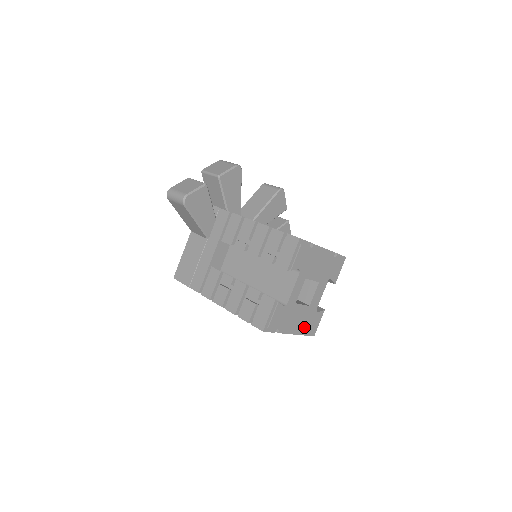
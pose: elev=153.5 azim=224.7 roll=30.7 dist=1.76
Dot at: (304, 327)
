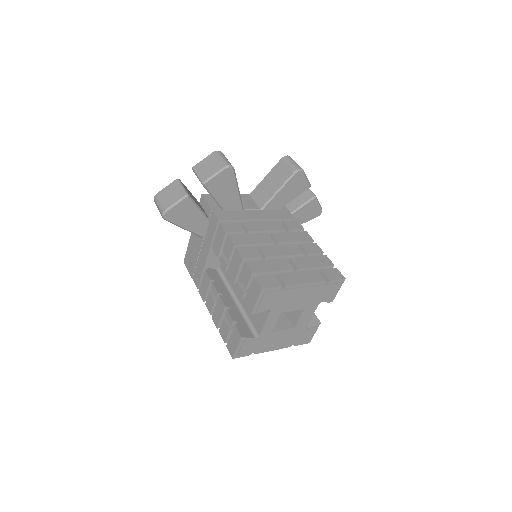
Dot at: (291, 342)
